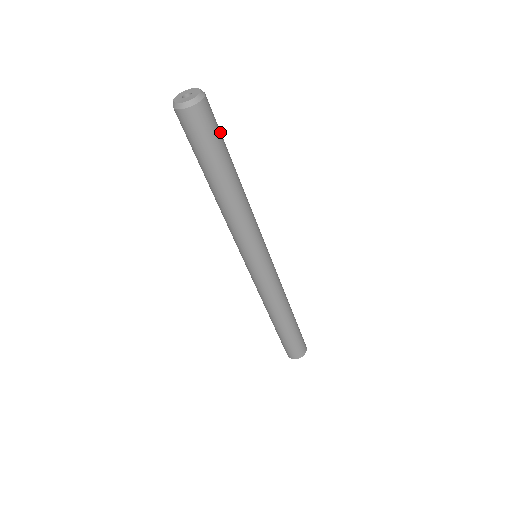
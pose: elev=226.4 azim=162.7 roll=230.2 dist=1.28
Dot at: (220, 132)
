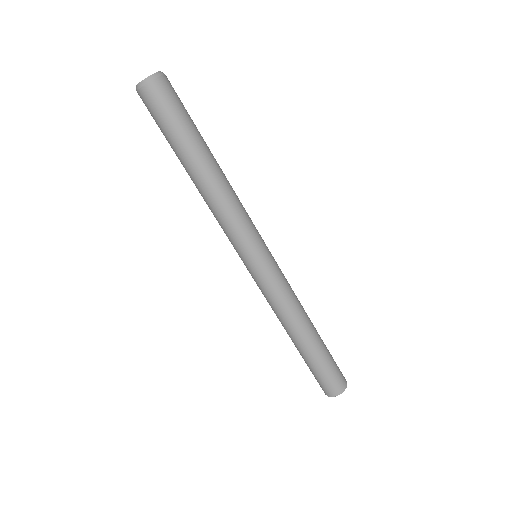
Dot at: (183, 114)
